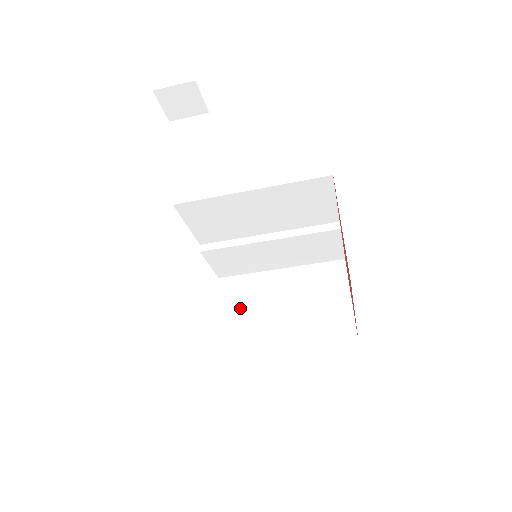
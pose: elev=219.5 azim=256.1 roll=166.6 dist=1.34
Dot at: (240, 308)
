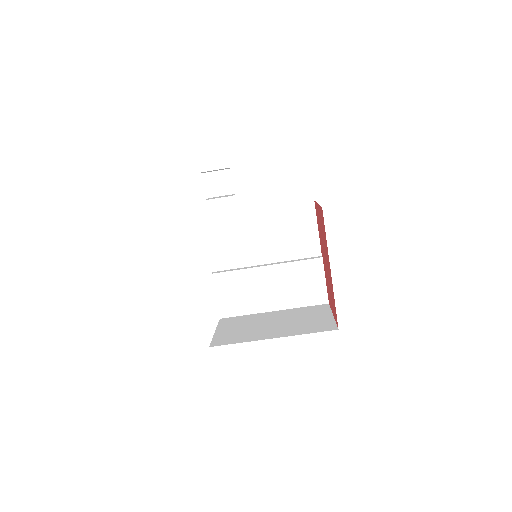
Dot at: (235, 327)
